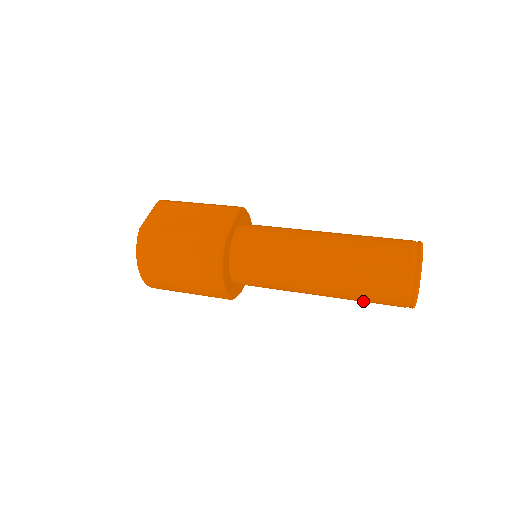
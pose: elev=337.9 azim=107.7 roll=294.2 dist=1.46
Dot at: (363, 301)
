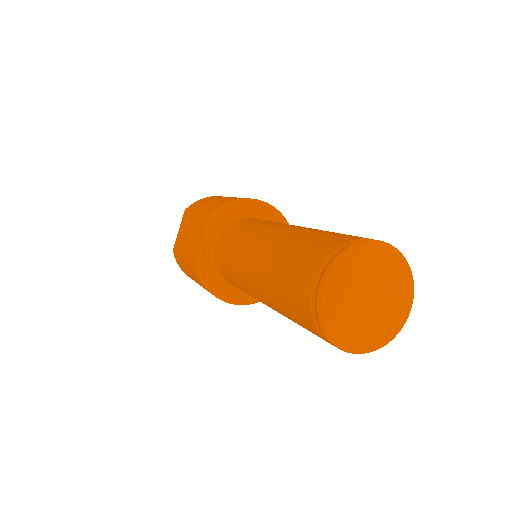
Dot at: occluded
